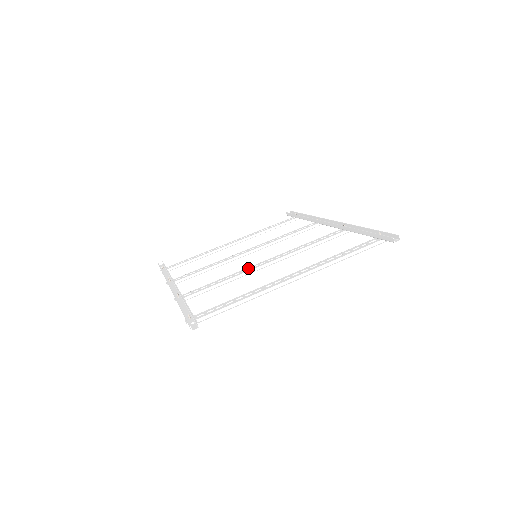
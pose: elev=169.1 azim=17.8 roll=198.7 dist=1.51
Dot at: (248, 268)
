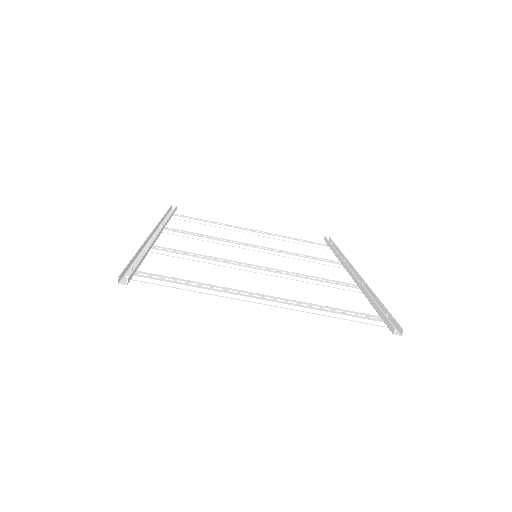
Dot at: (236, 262)
